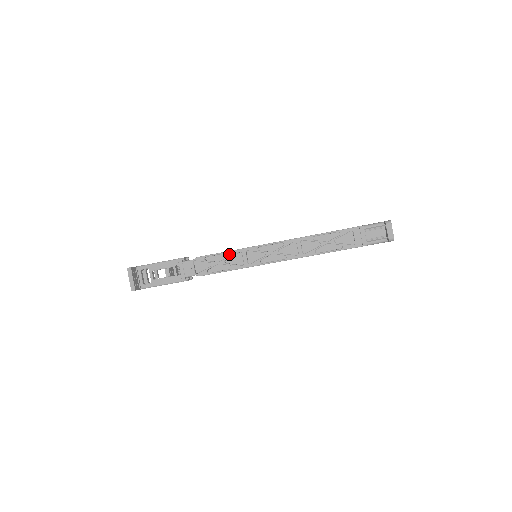
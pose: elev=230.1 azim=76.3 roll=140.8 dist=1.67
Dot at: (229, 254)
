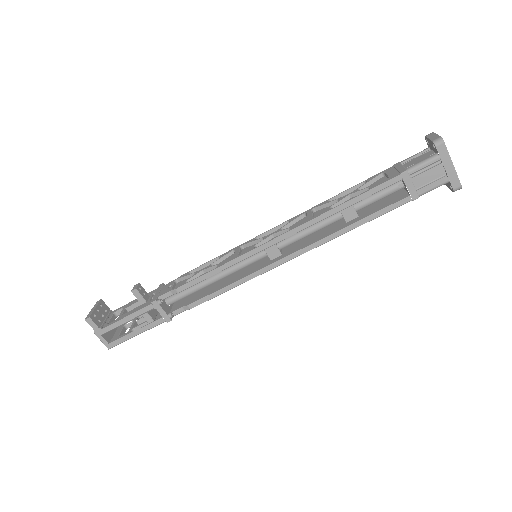
Dot at: (220, 260)
